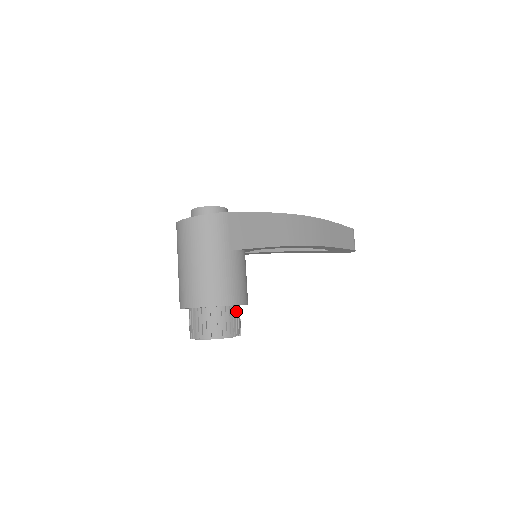
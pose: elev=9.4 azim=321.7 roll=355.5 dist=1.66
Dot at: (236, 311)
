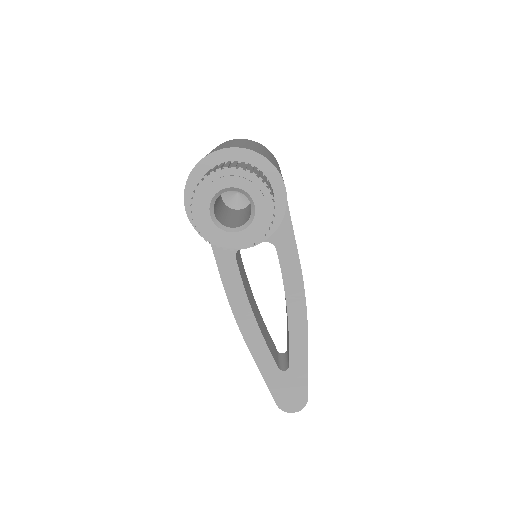
Dot at: occluded
